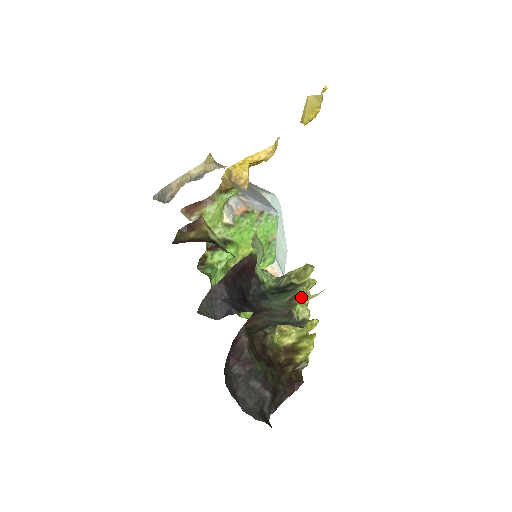
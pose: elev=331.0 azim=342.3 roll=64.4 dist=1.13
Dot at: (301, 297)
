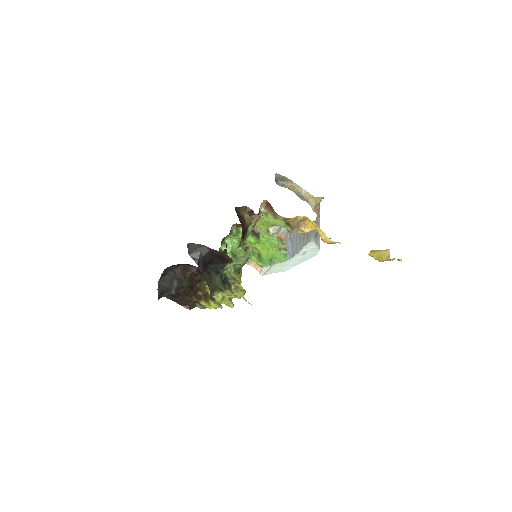
Dot at: (225, 293)
